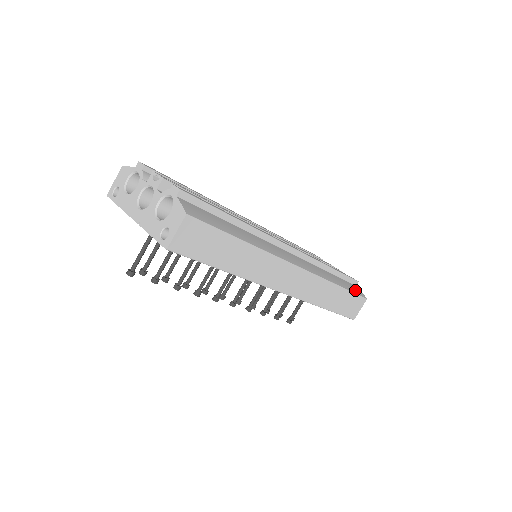
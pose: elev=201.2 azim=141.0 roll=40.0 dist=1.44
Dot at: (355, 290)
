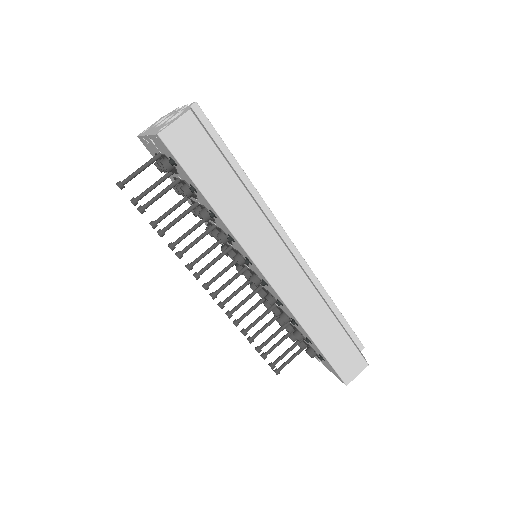
Dot at: (356, 346)
